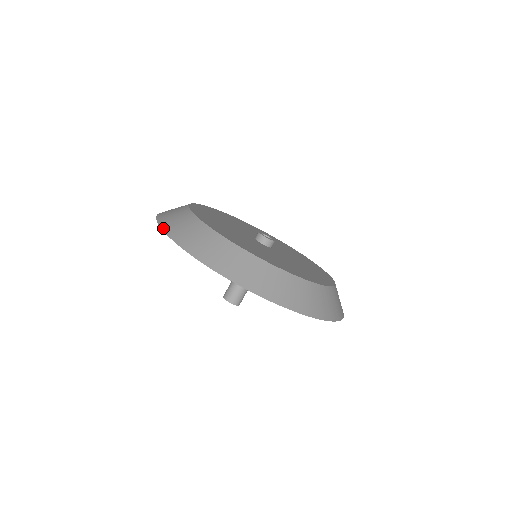
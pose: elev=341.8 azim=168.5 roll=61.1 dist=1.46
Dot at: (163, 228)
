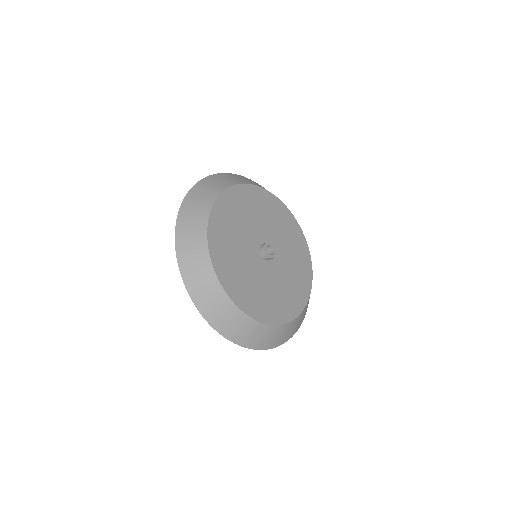
Dot at: (176, 233)
